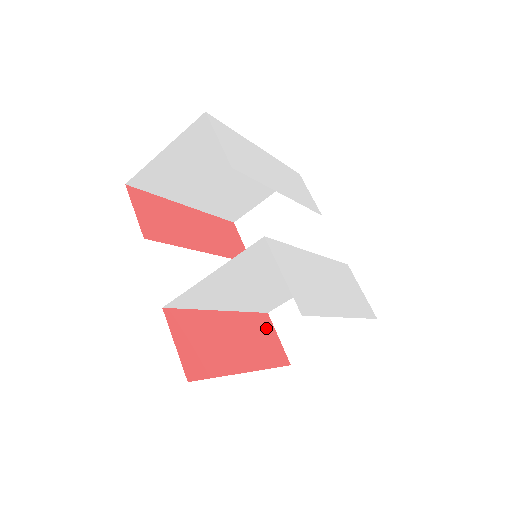
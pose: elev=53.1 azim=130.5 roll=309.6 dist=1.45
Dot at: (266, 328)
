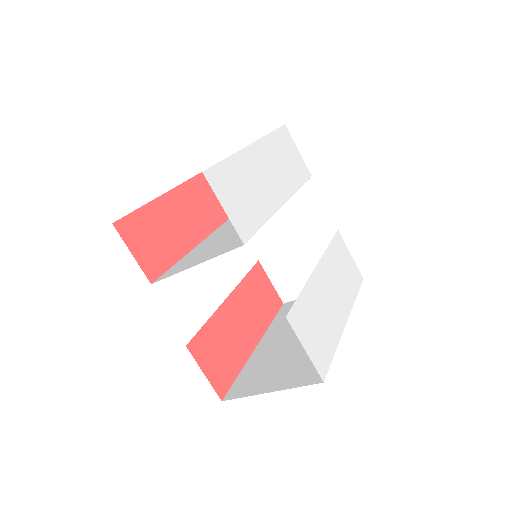
Dot at: (260, 281)
